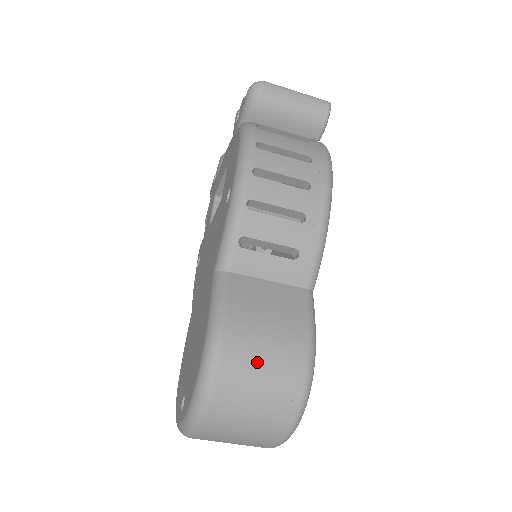
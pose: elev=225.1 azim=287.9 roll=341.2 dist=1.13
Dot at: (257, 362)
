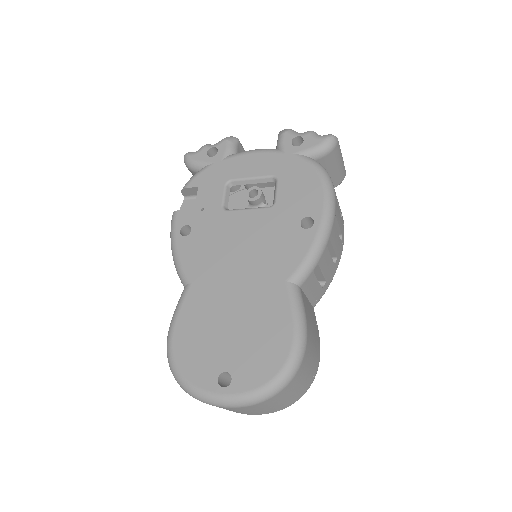
Dot at: (310, 362)
